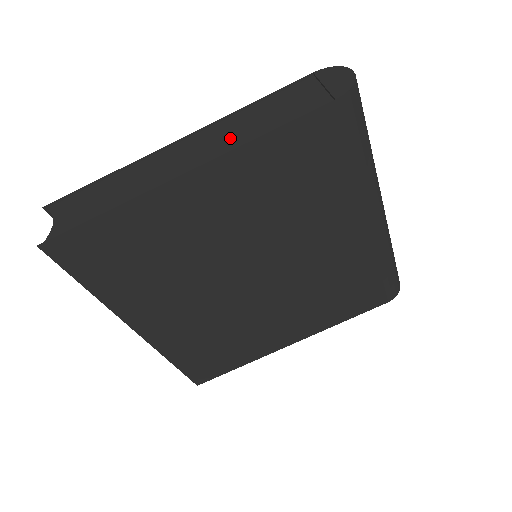
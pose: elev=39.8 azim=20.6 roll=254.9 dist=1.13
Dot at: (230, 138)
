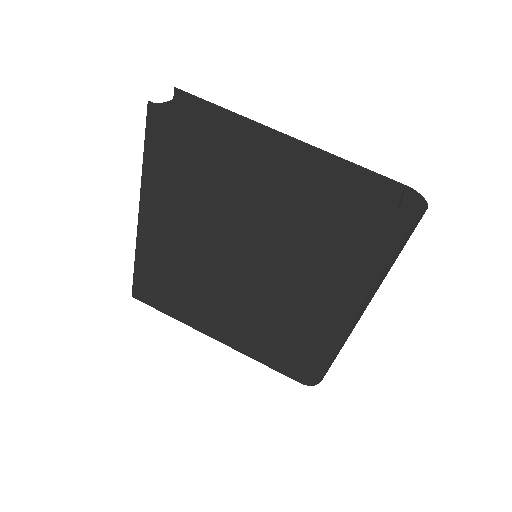
Dot at: (318, 165)
